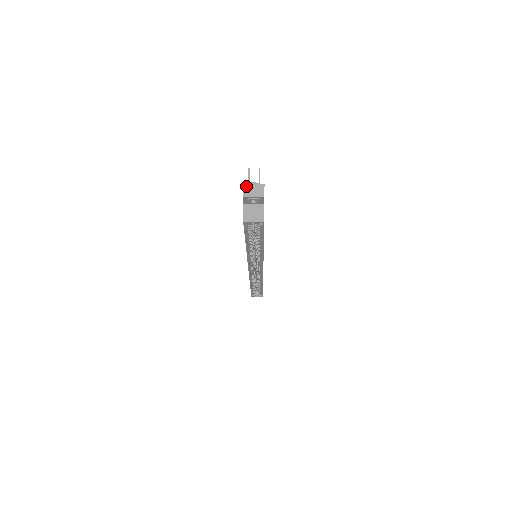
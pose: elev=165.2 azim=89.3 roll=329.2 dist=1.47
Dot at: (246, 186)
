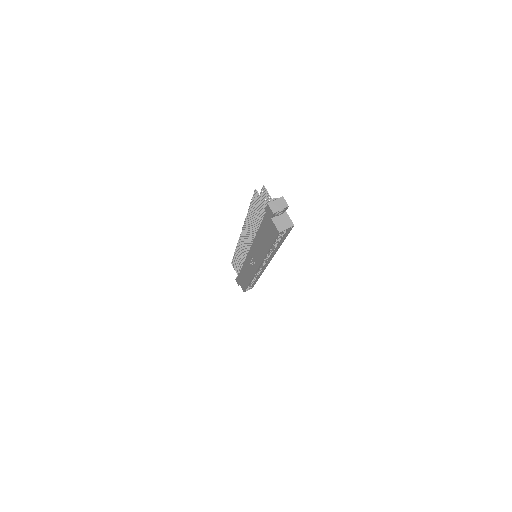
Dot at: (271, 204)
